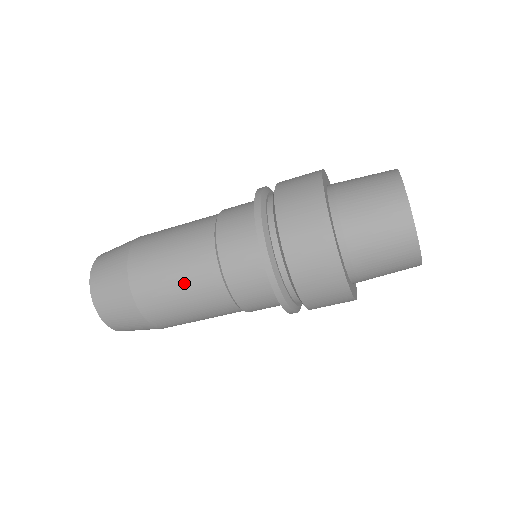
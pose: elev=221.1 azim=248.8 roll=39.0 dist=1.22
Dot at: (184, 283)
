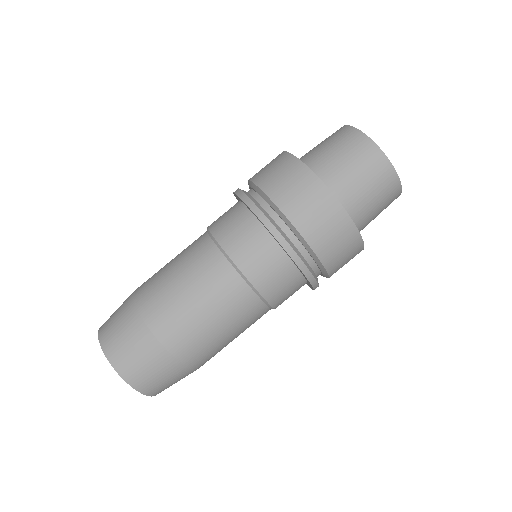
Dot at: (183, 269)
